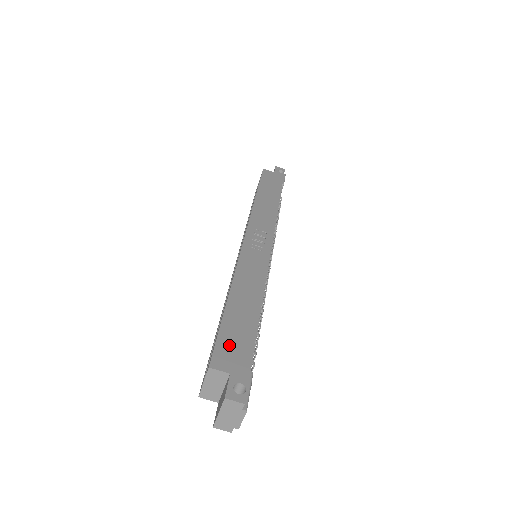
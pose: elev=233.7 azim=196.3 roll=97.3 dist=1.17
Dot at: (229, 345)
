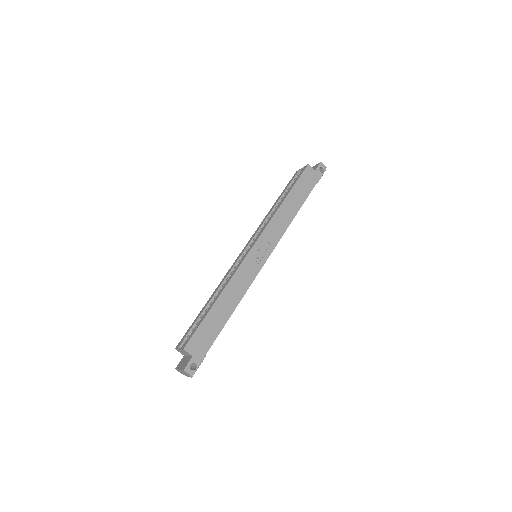
Dot at: (201, 337)
